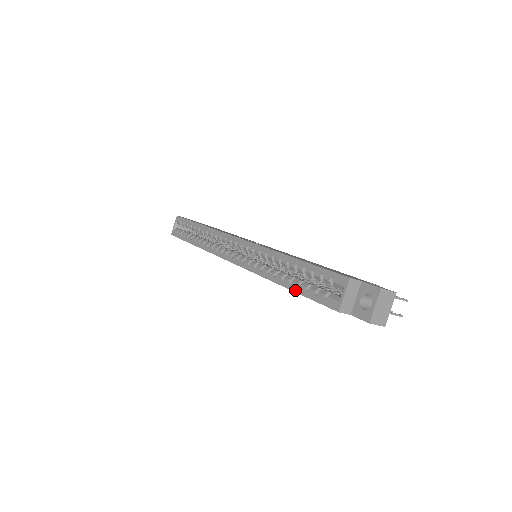
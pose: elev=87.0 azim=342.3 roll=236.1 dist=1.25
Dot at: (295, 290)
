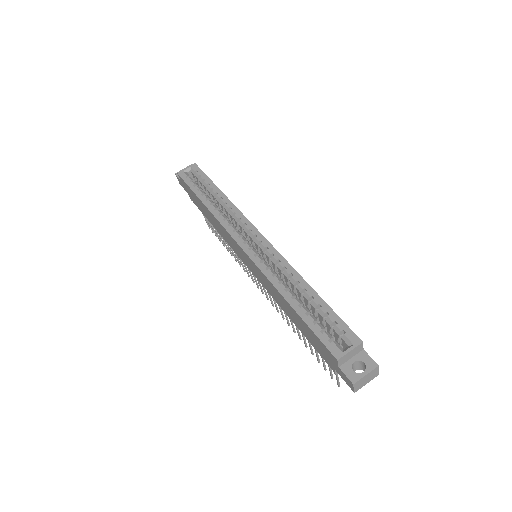
Dot at: (301, 315)
